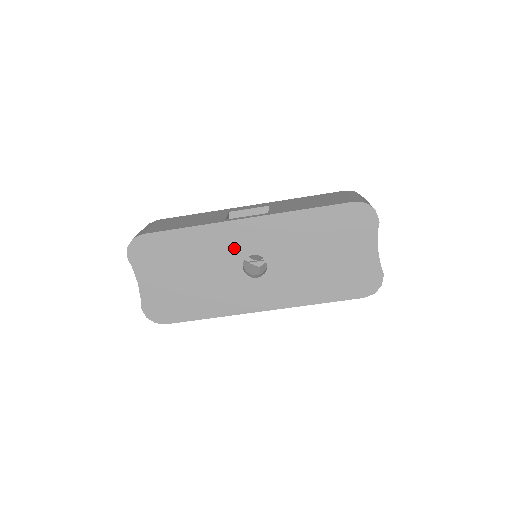
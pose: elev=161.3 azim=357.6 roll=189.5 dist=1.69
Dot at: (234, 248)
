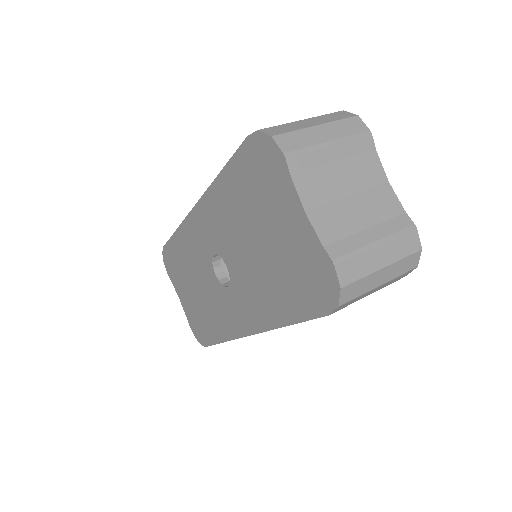
Dot at: (202, 249)
